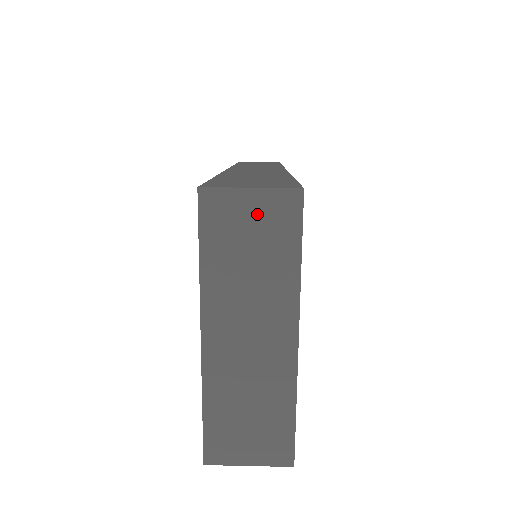
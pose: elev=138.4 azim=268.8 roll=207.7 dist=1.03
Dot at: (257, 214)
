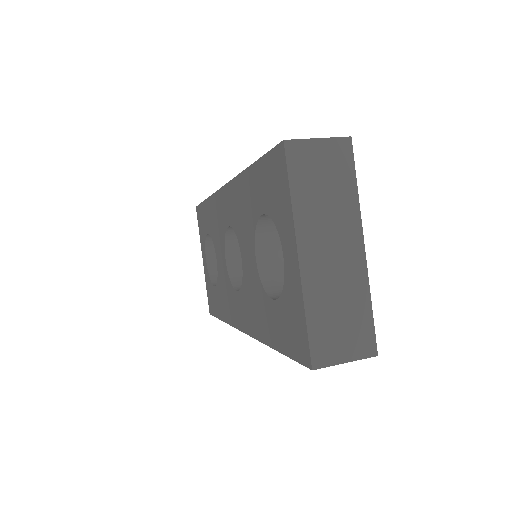
Dot at: (325, 156)
